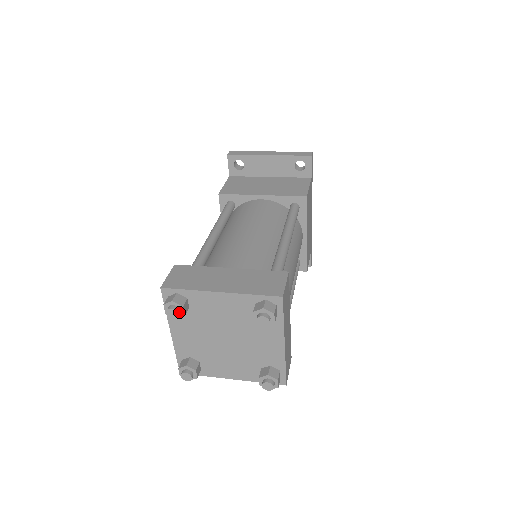
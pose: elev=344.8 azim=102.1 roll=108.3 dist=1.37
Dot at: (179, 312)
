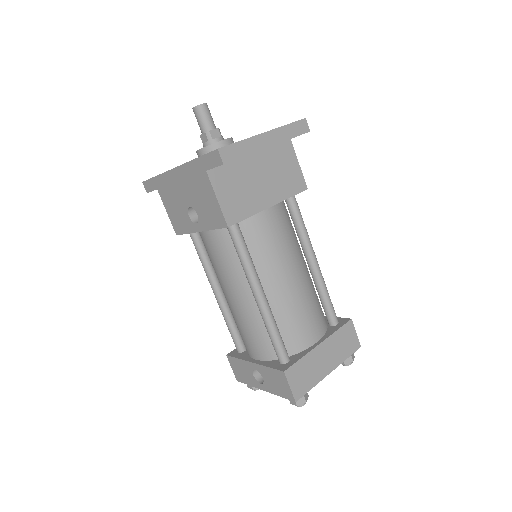
Dot at: occluded
